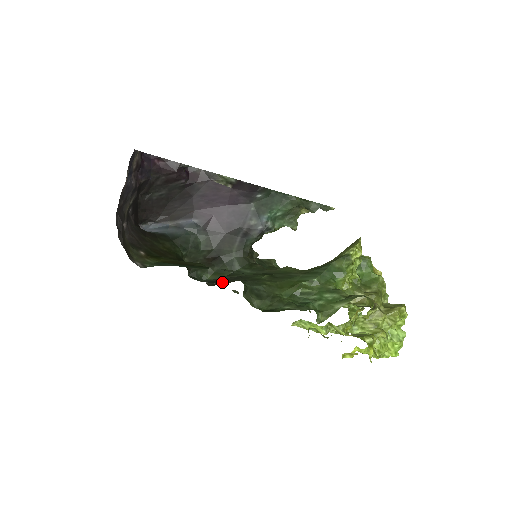
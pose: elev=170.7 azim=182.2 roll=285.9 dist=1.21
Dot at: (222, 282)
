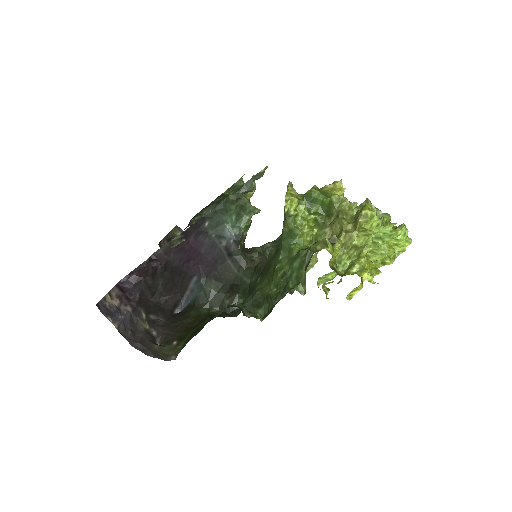
Dot at: occluded
